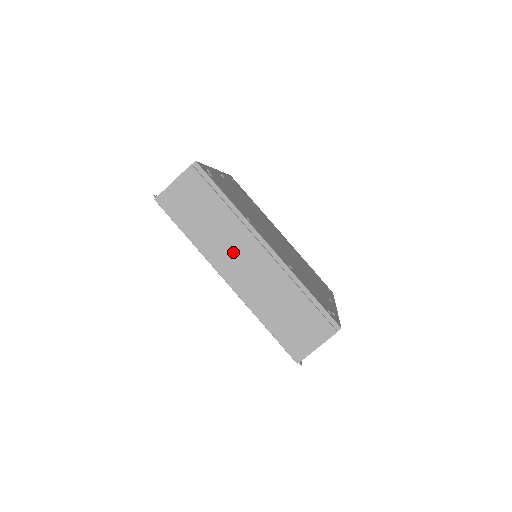
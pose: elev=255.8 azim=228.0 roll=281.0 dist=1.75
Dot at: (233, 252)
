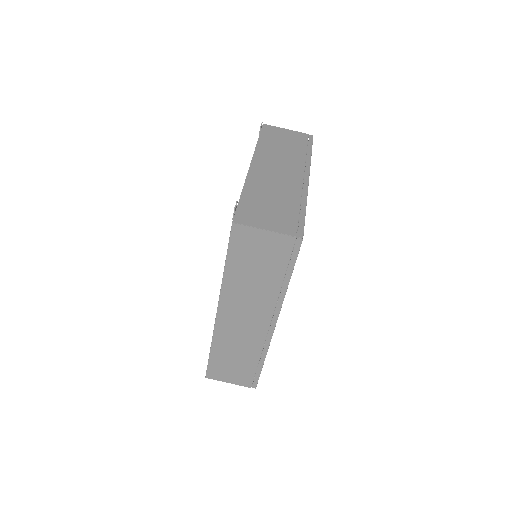
Dot at: (246, 307)
